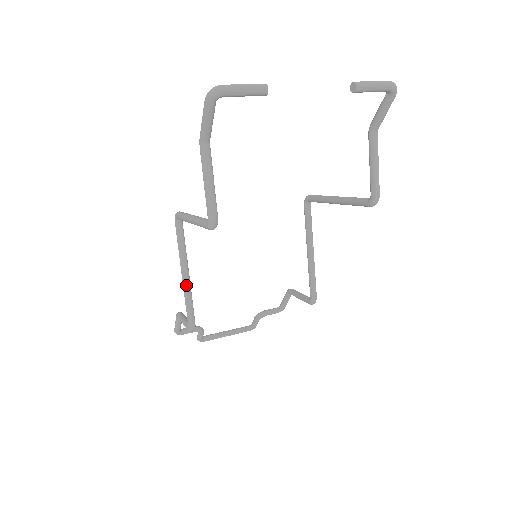
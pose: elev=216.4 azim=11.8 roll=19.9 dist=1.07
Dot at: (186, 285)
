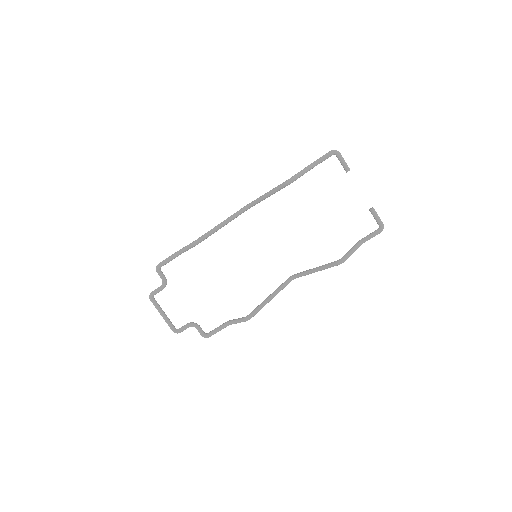
Dot at: (219, 226)
